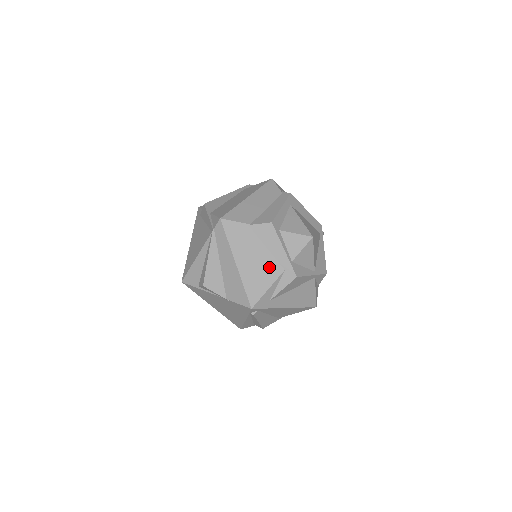
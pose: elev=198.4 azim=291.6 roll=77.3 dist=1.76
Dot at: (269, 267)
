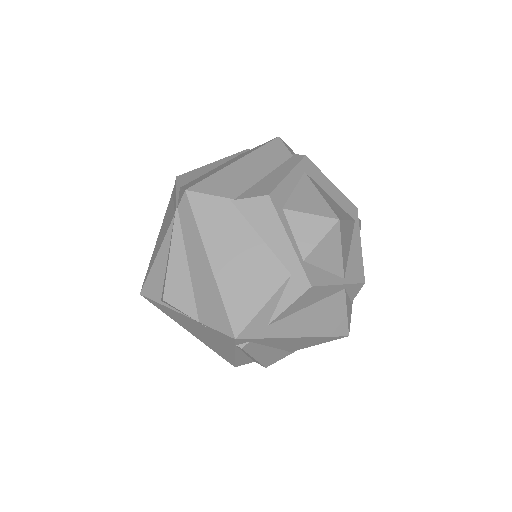
Dot at: (265, 270)
